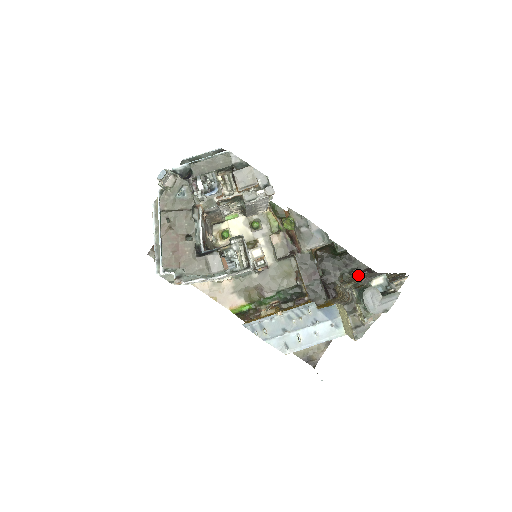
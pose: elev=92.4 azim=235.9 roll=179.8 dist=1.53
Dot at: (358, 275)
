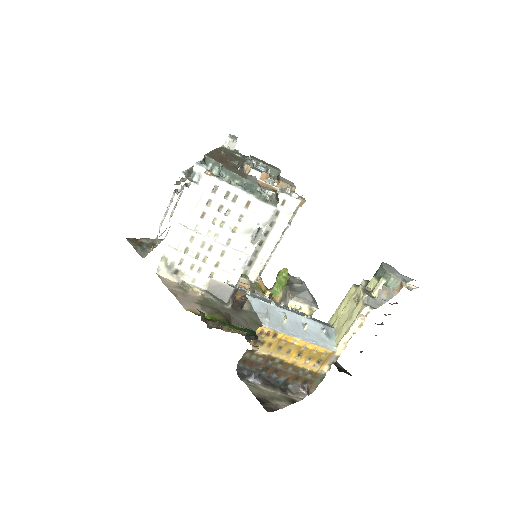
Dot at: occluded
